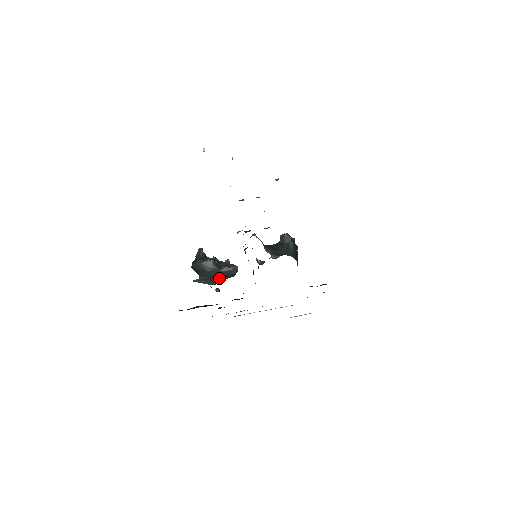
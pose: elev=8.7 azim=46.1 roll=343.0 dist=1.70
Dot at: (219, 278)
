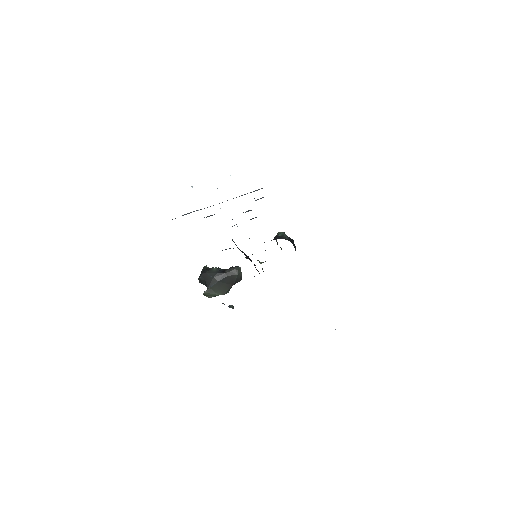
Dot at: (226, 284)
